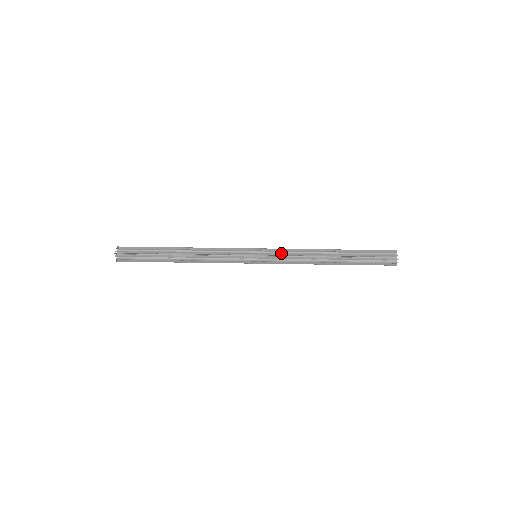
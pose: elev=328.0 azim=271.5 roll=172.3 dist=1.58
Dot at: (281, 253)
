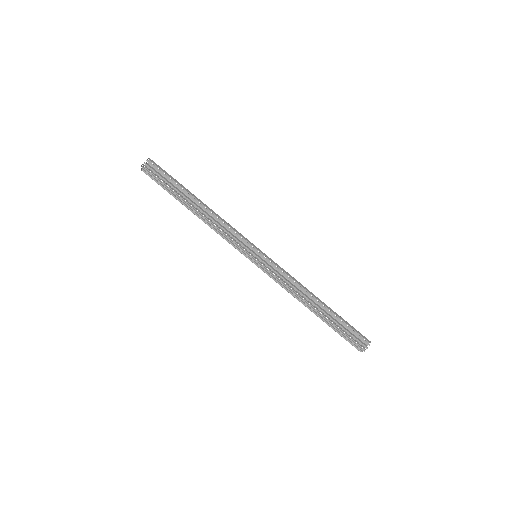
Dot at: (272, 276)
